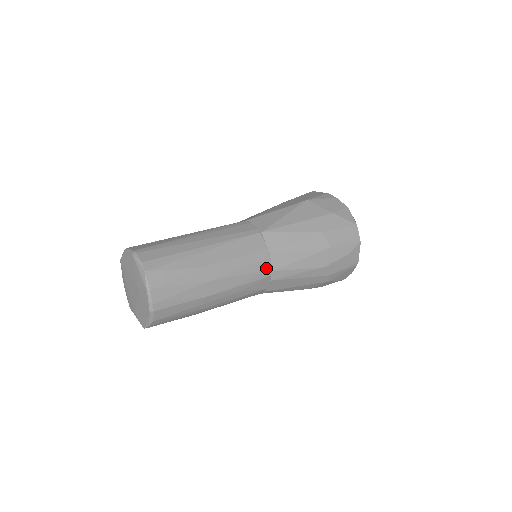
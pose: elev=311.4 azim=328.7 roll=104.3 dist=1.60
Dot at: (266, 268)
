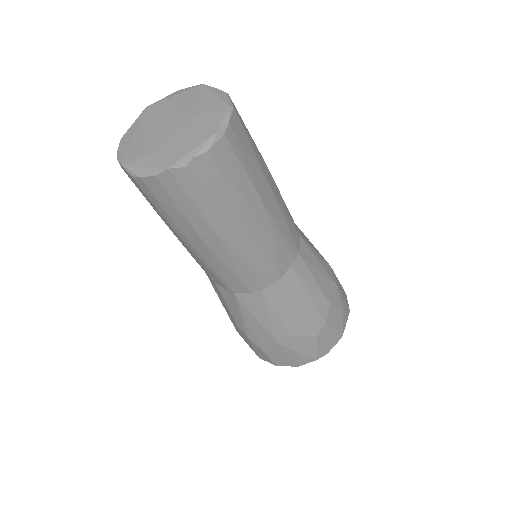
Dot at: (296, 244)
